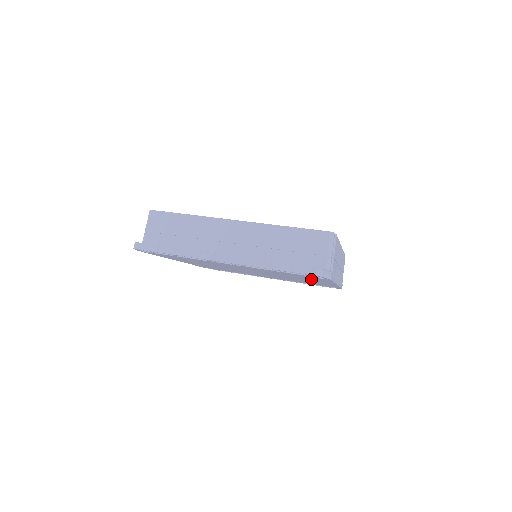
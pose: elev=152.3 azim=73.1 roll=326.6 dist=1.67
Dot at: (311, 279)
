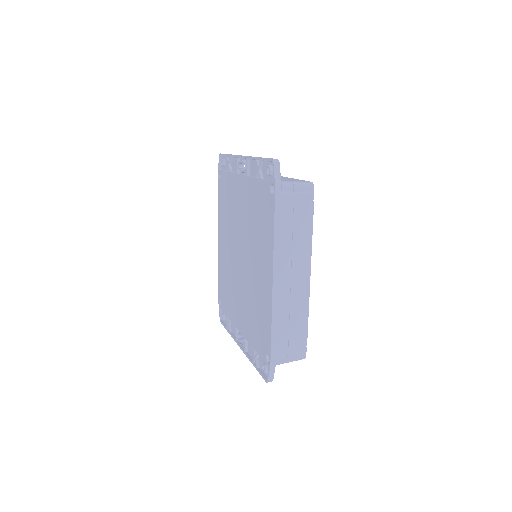
Dot at: (265, 236)
